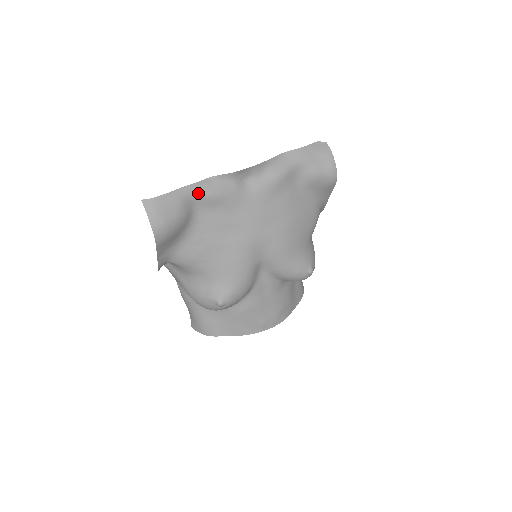
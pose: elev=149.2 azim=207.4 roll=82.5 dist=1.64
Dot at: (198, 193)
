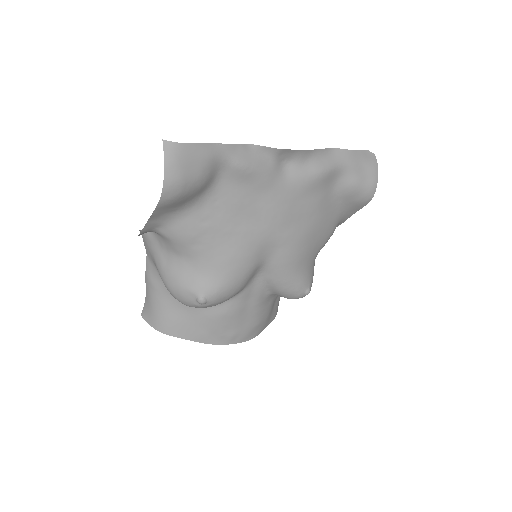
Dot at: (231, 158)
